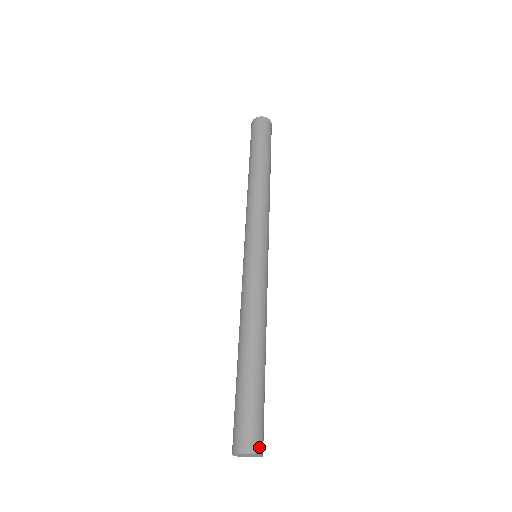
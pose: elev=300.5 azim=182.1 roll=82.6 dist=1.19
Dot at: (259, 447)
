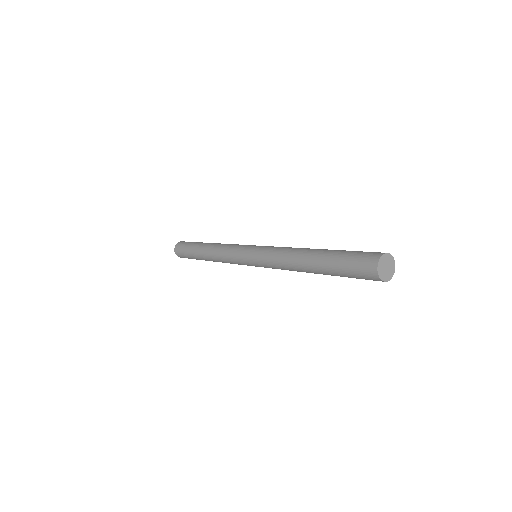
Dot at: occluded
